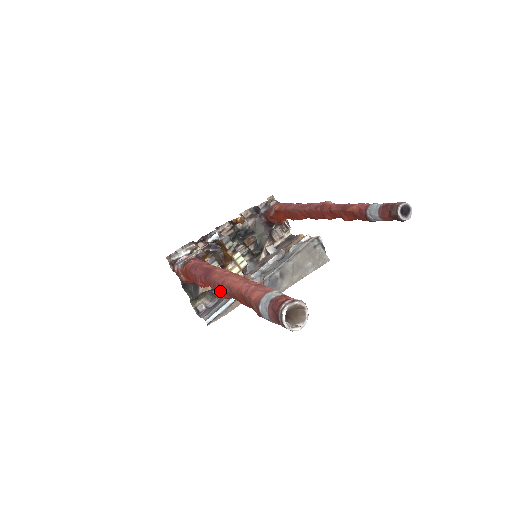
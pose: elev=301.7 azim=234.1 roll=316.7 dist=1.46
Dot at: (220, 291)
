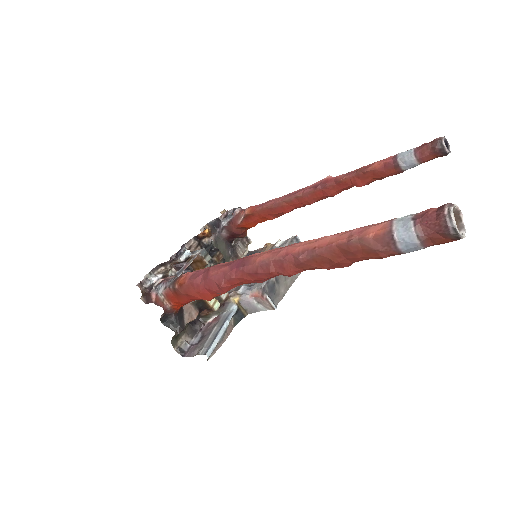
Dot at: (279, 270)
